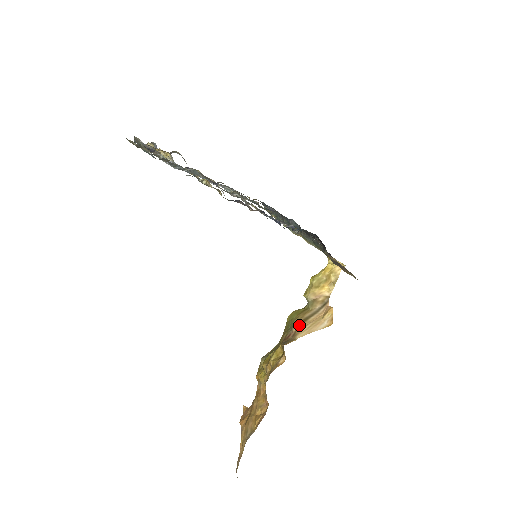
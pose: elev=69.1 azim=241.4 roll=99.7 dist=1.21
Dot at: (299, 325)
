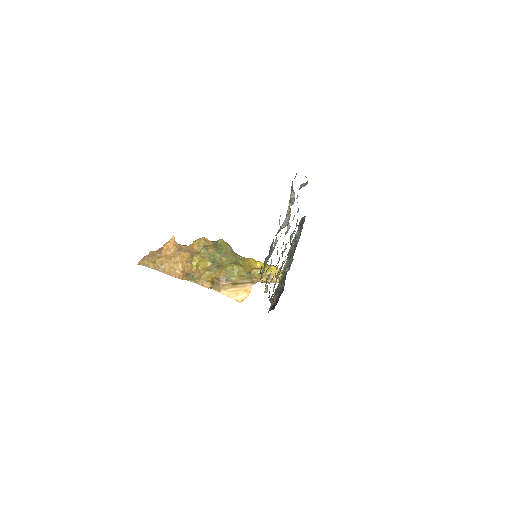
Dot at: (231, 284)
